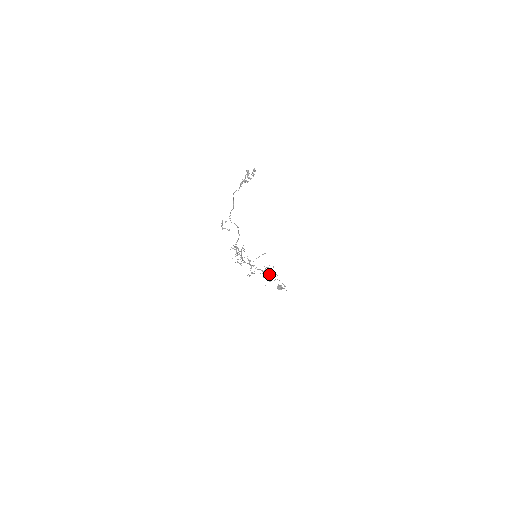
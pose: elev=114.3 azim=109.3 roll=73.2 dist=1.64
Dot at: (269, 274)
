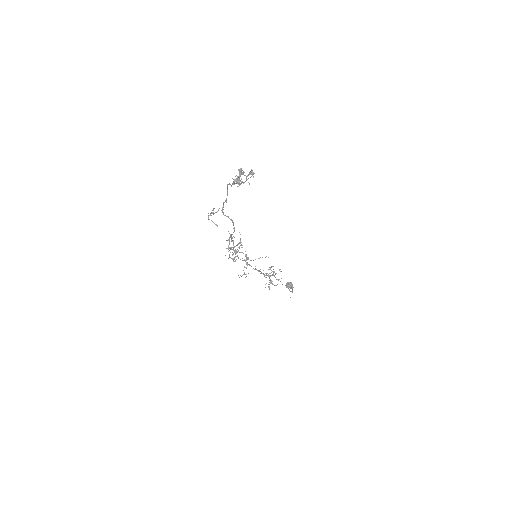
Dot at: (269, 278)
